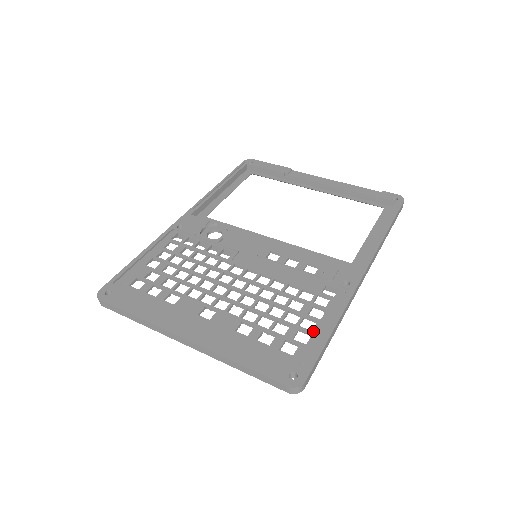
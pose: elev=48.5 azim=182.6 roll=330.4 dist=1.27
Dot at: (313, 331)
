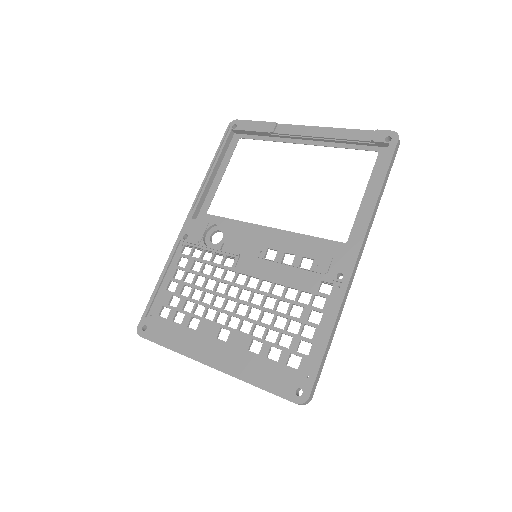
Dot at: (313, 340)
